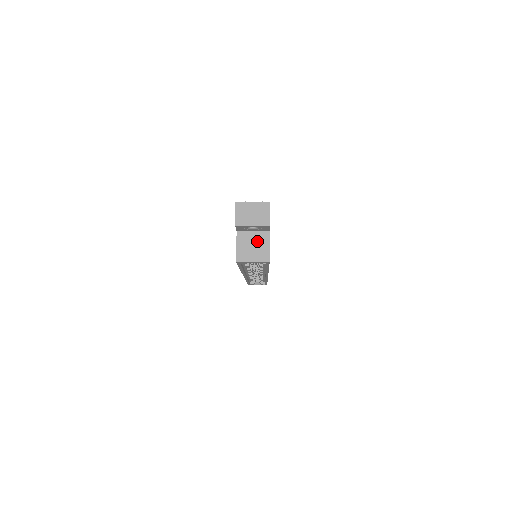
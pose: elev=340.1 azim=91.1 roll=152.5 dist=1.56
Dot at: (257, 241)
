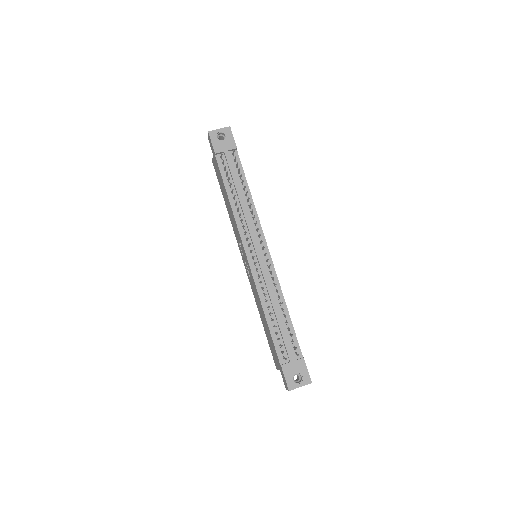
Dot at: occluded
